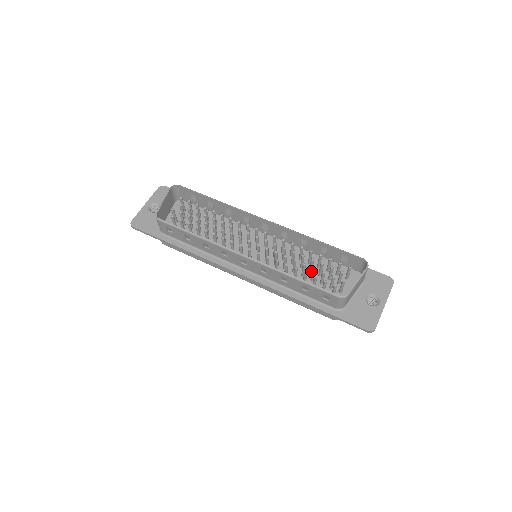
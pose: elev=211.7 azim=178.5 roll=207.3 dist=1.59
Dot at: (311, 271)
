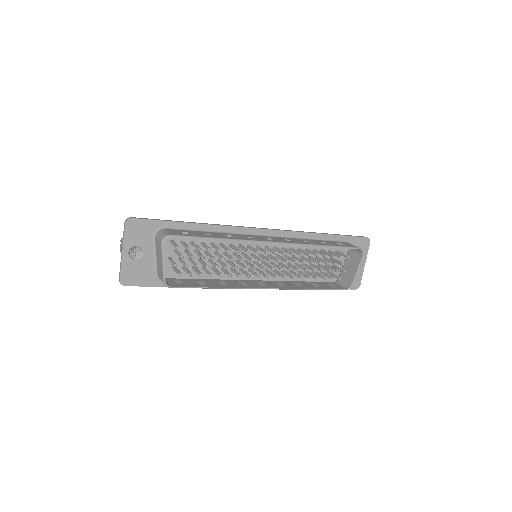
Dot at: (310, 259)
